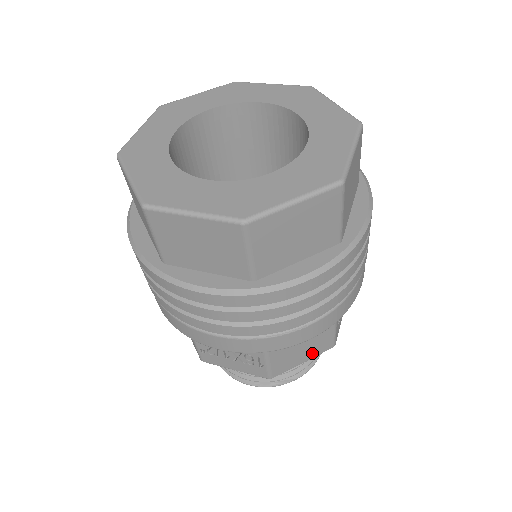
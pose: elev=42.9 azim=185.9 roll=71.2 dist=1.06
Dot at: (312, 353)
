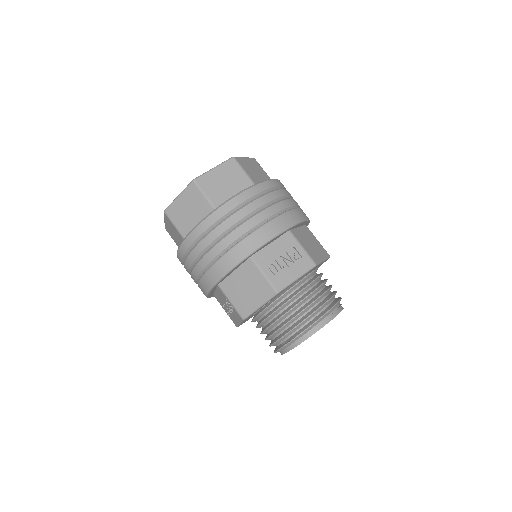
Dot at: (261, 297)
